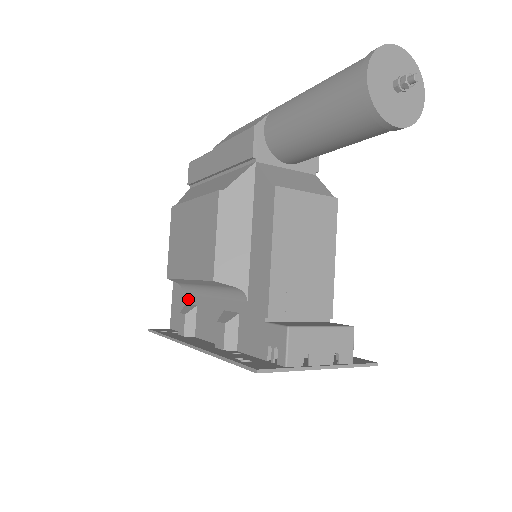
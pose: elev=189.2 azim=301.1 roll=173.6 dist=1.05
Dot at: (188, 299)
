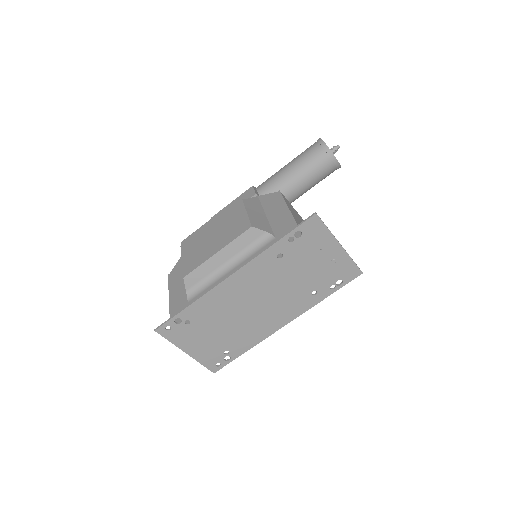
Dot at: occluded
